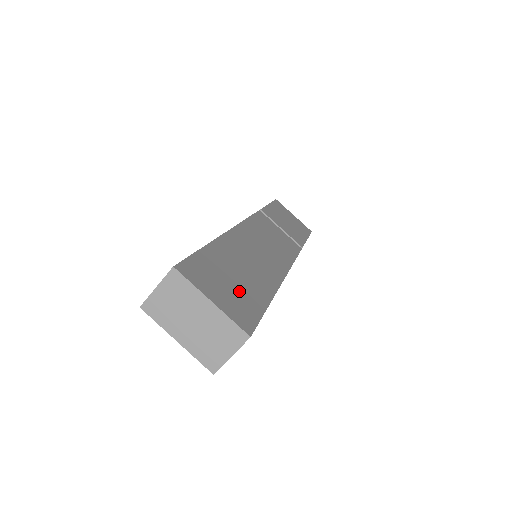
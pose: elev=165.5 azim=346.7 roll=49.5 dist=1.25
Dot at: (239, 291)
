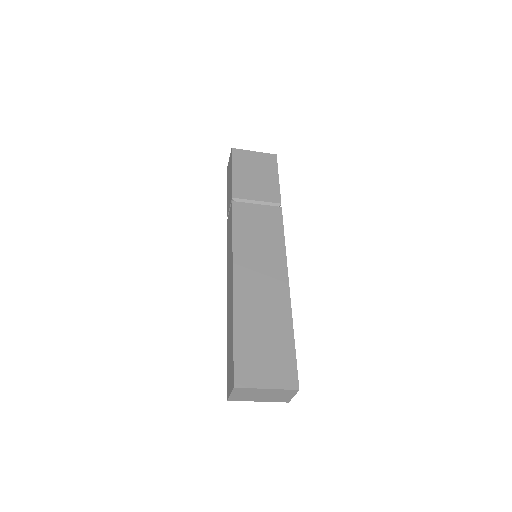
Dot at: (273, 351)
